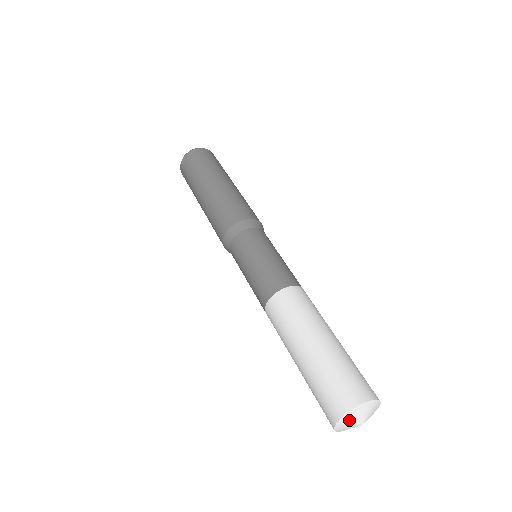
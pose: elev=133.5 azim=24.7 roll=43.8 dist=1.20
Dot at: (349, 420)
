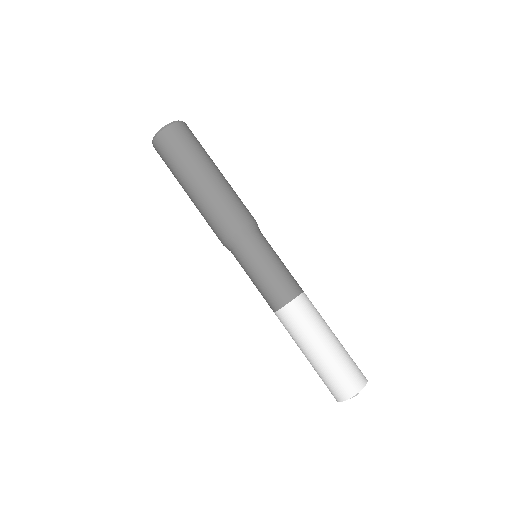
Dot at: occluded
